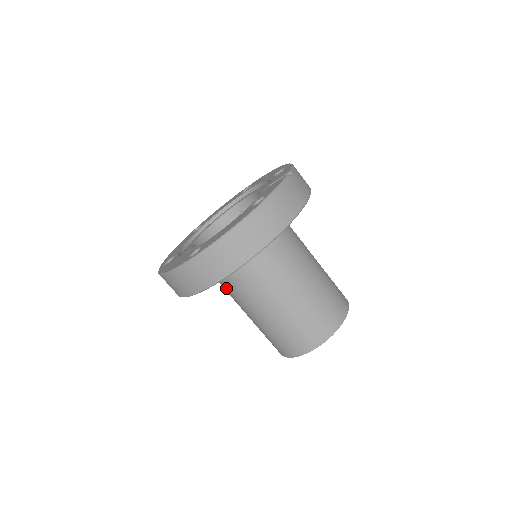
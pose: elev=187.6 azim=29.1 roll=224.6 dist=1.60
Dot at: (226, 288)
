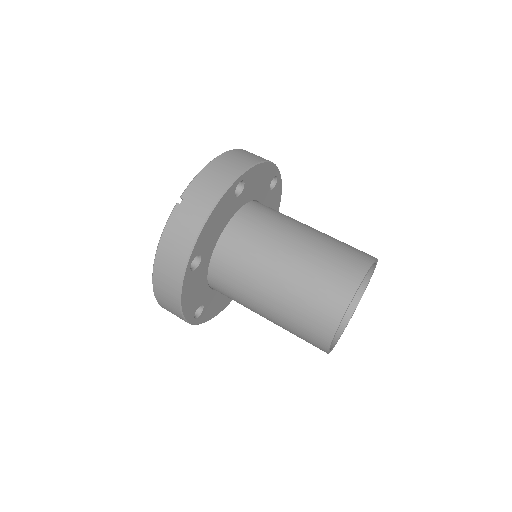
Dot at: occluded
